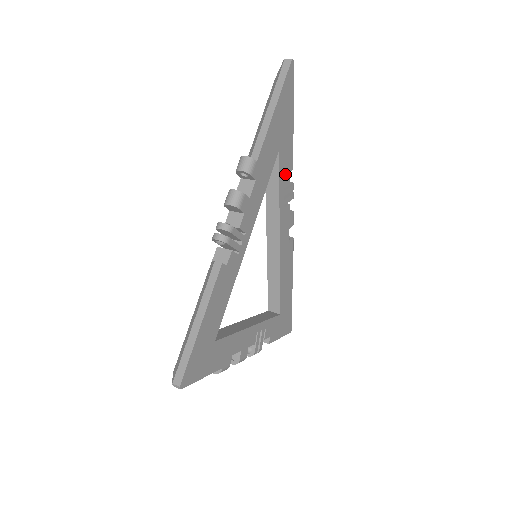
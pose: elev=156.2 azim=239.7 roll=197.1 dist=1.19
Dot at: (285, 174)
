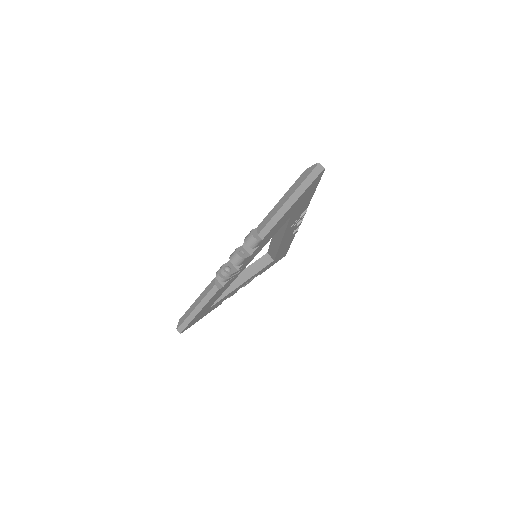
Dot at: (296, 218)
